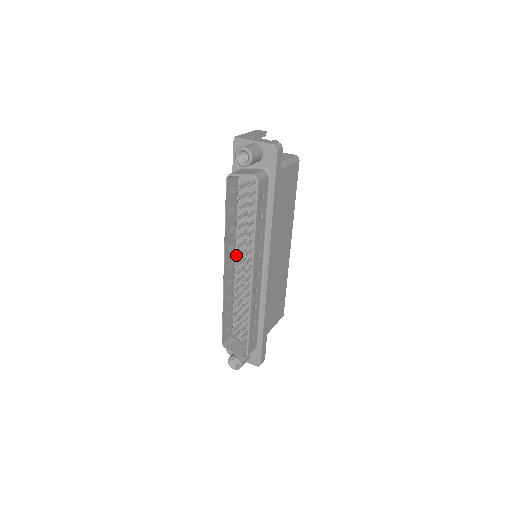
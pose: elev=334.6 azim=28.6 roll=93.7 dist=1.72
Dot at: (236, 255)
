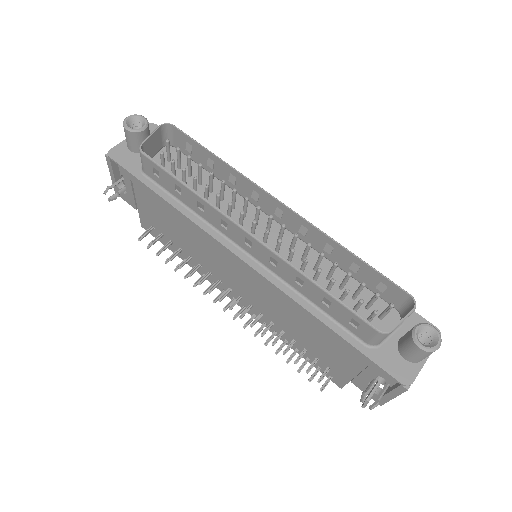
Dot at: (240, 212)
